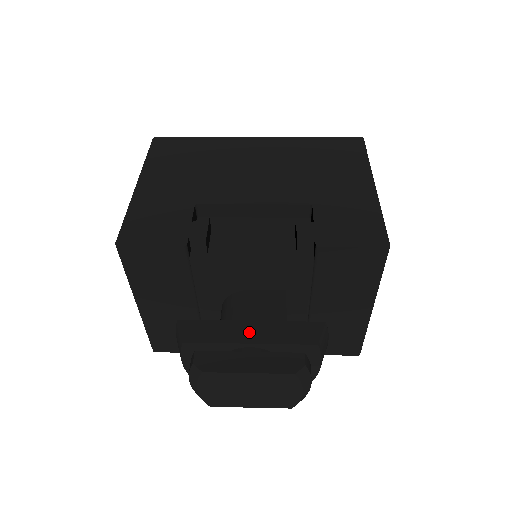
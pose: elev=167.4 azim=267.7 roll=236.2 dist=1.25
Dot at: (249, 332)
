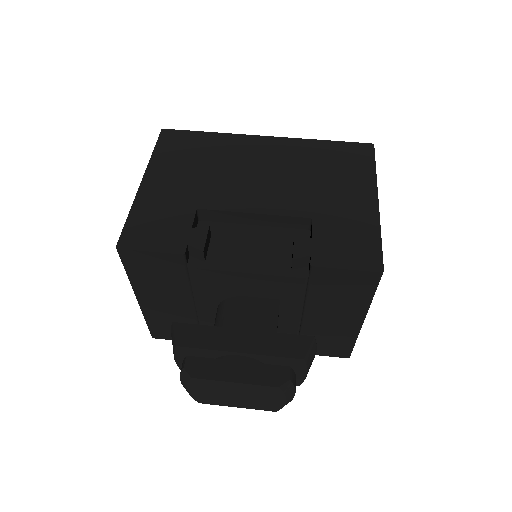
Dot at: (240, 341)
